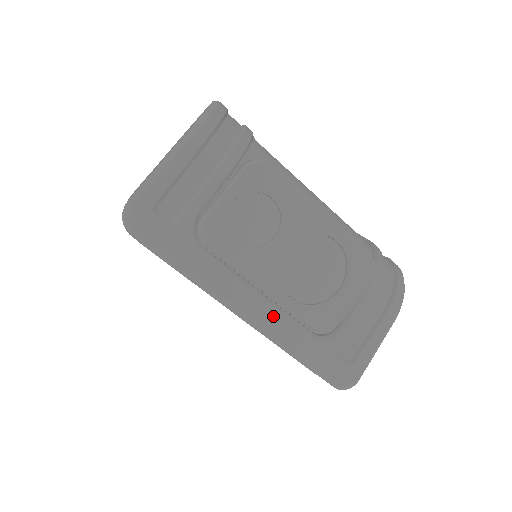
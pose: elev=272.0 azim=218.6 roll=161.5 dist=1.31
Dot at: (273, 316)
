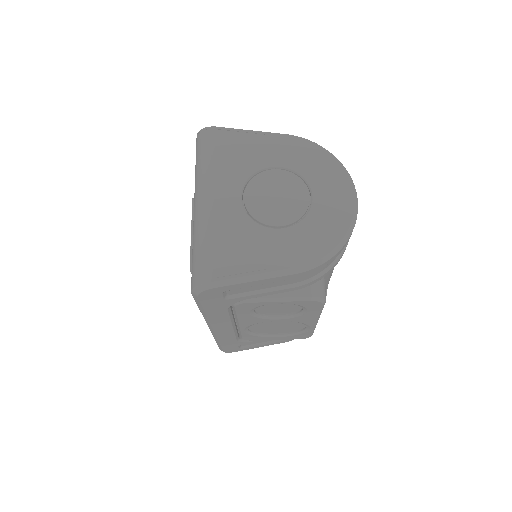
Dot at: (228, 333)
